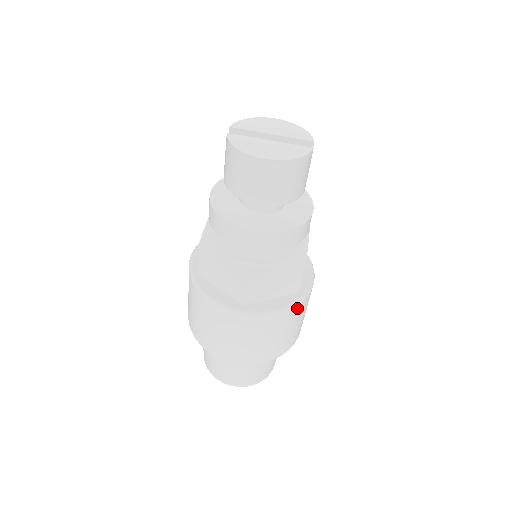
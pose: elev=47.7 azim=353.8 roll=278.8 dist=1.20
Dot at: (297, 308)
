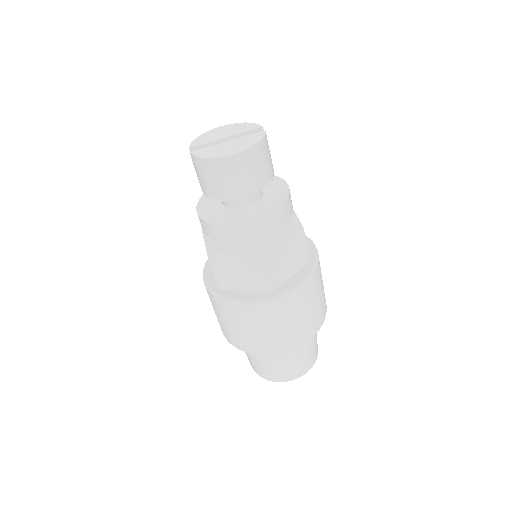
Dot at: (315, 274)
